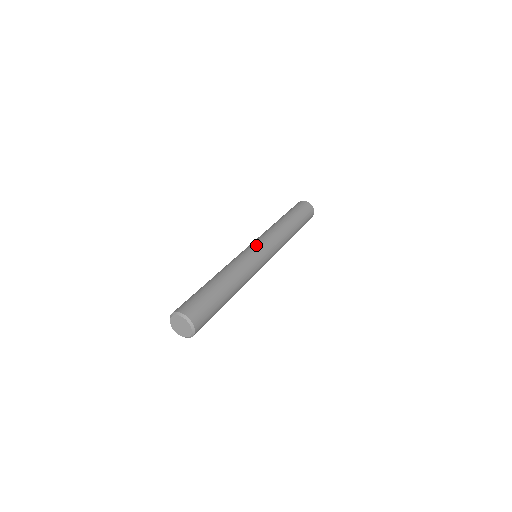
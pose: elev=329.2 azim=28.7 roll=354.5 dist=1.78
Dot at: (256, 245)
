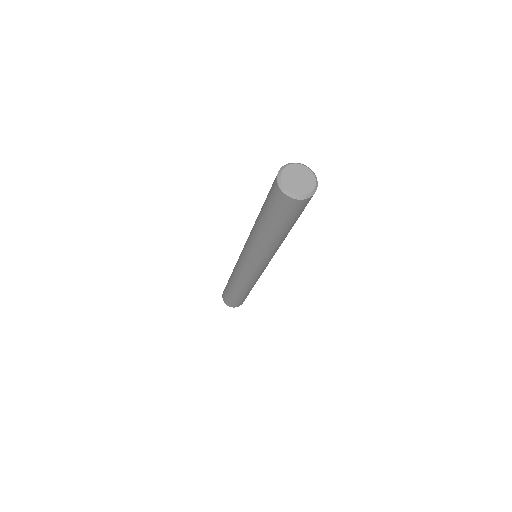
Dot at: occluded
